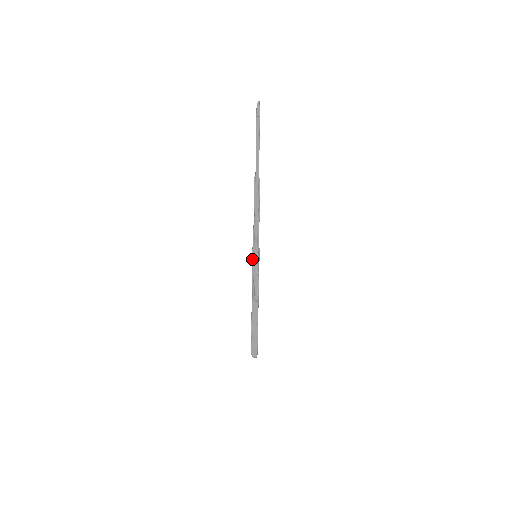
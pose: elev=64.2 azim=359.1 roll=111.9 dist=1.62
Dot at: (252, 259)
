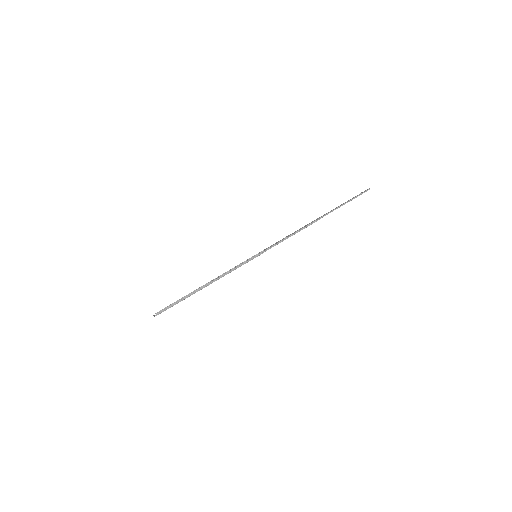
Dot at: (252, 257)
